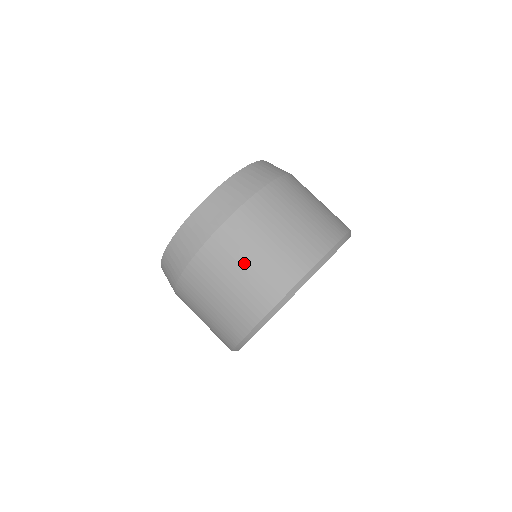
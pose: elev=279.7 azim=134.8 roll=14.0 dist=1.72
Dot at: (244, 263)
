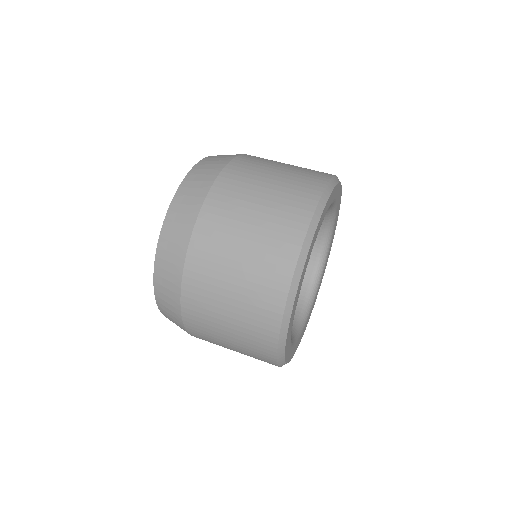
Dot at: (242, 233)
